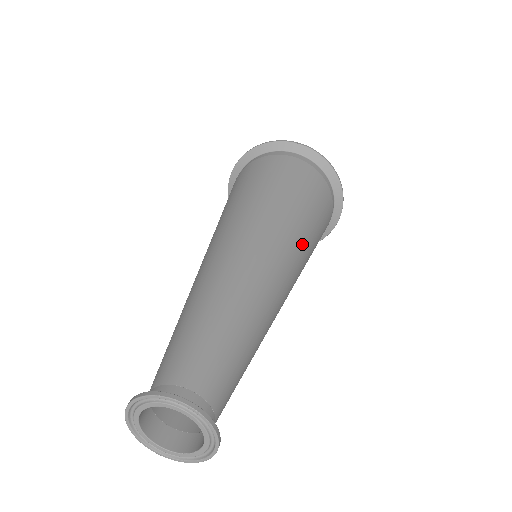
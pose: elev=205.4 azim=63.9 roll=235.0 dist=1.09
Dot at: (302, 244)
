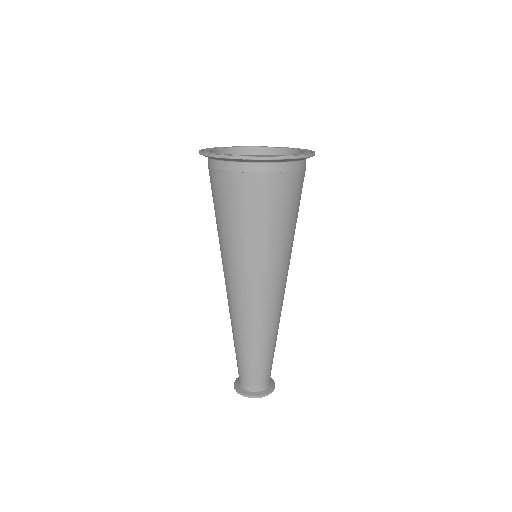
Dot at: occluded
